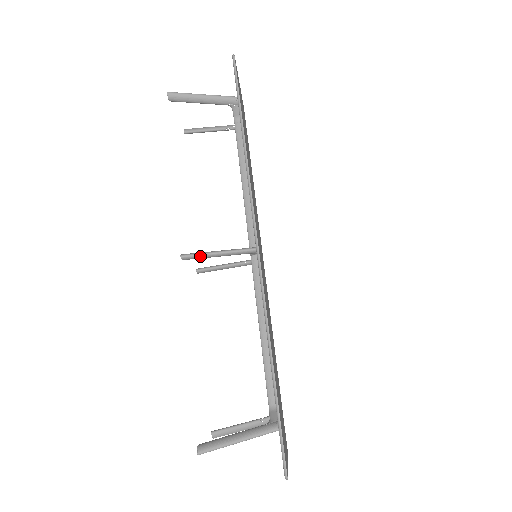
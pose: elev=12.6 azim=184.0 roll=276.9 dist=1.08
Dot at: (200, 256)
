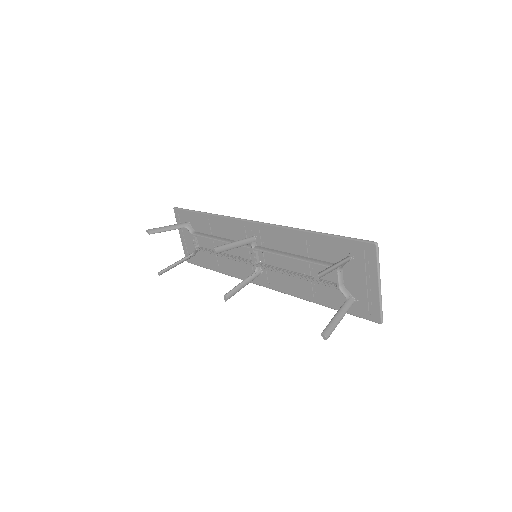
Dot at: (225, 246)
